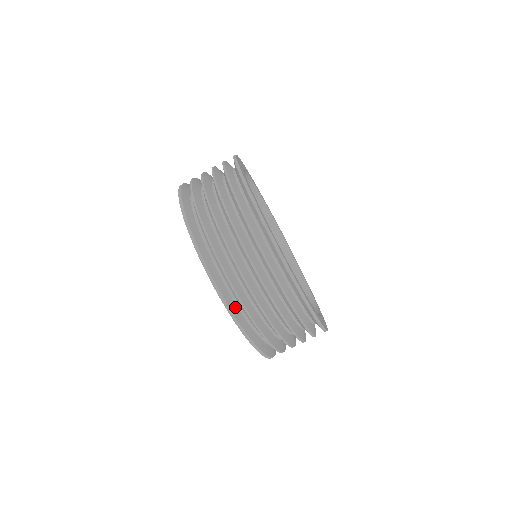
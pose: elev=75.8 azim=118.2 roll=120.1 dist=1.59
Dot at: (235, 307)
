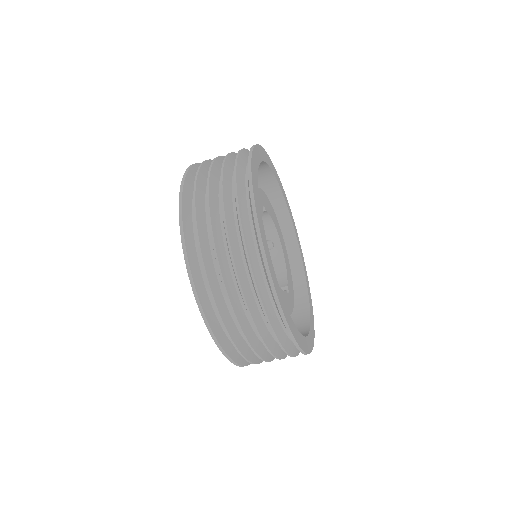
Dot at: occluded
